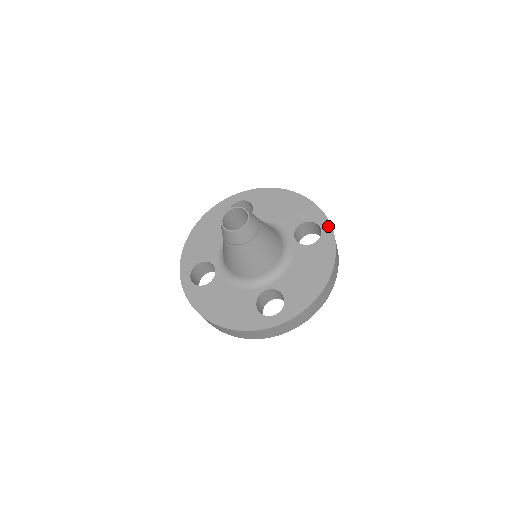
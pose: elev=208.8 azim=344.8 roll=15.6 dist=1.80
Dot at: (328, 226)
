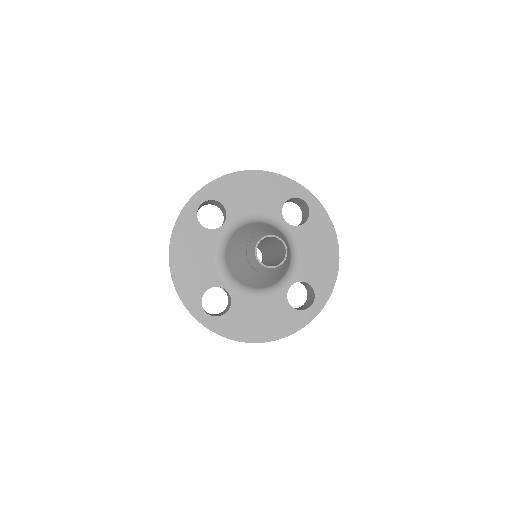
Dot at: (311, 196)
